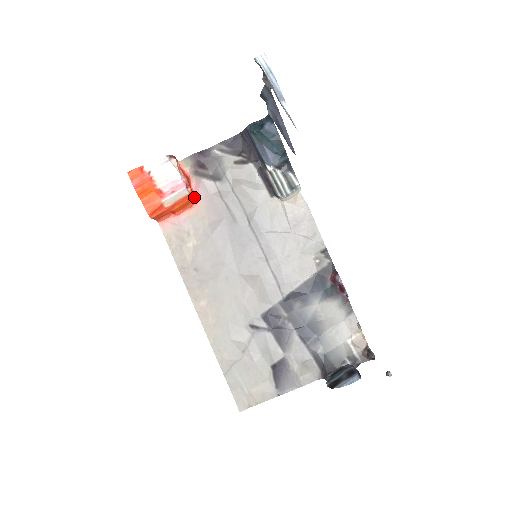
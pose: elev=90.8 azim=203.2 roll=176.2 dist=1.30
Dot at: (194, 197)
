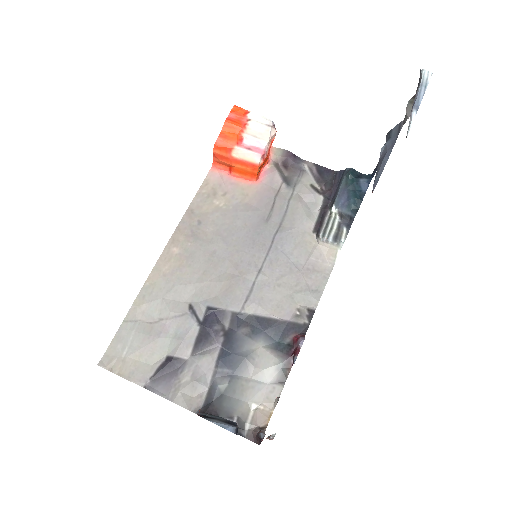
Dot at: (258, 174)
